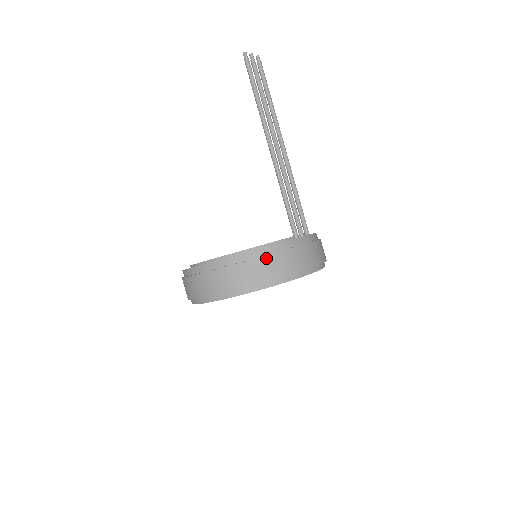
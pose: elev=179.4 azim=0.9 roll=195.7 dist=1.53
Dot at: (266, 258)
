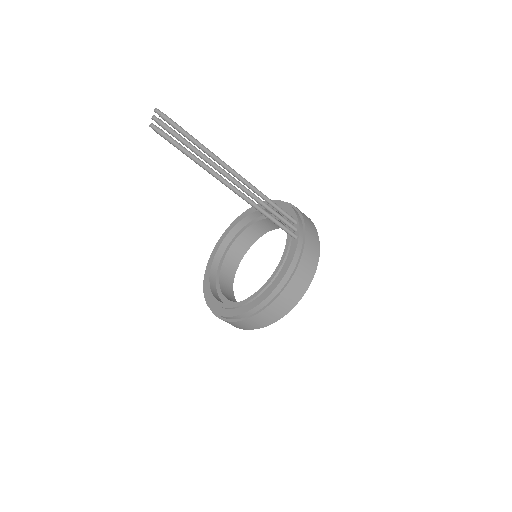
Dot at: (294, 277)
